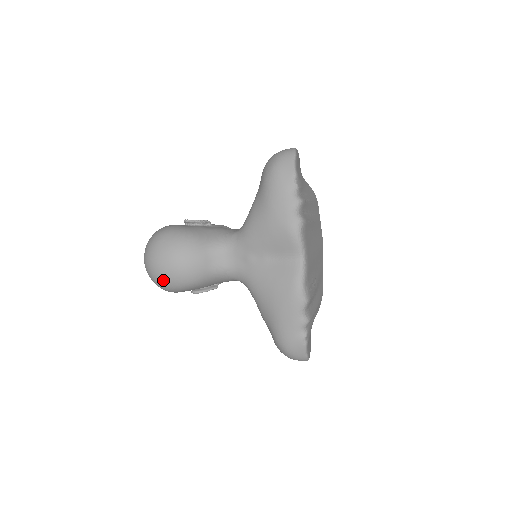
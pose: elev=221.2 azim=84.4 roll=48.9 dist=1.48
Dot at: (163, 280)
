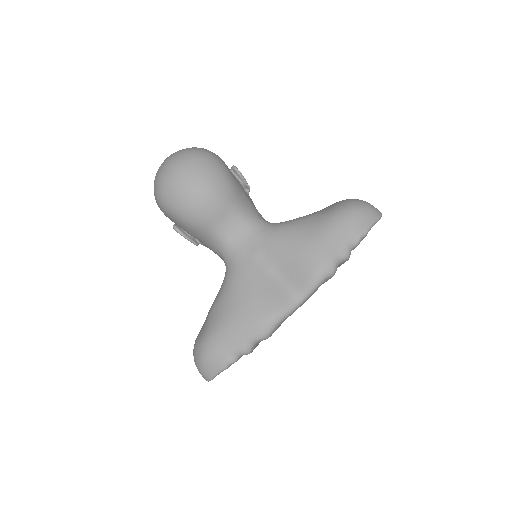
Dot at: (168, 191)
